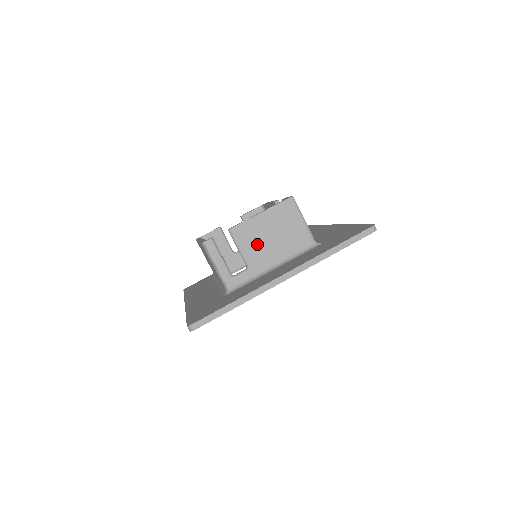
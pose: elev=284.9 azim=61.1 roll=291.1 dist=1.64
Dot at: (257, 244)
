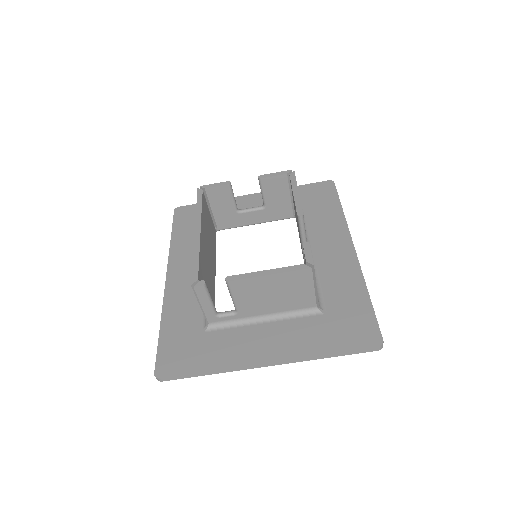
Dot at: (253, 298)
